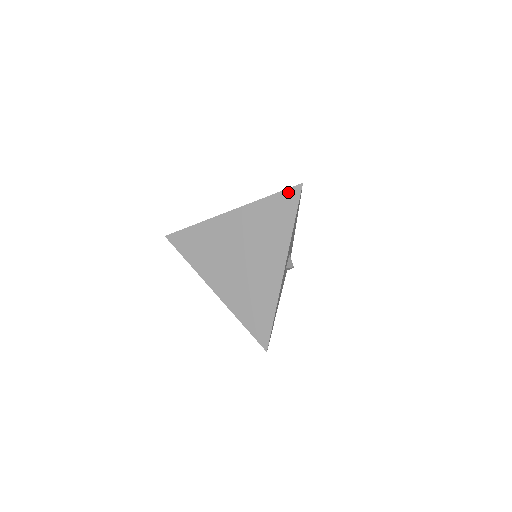
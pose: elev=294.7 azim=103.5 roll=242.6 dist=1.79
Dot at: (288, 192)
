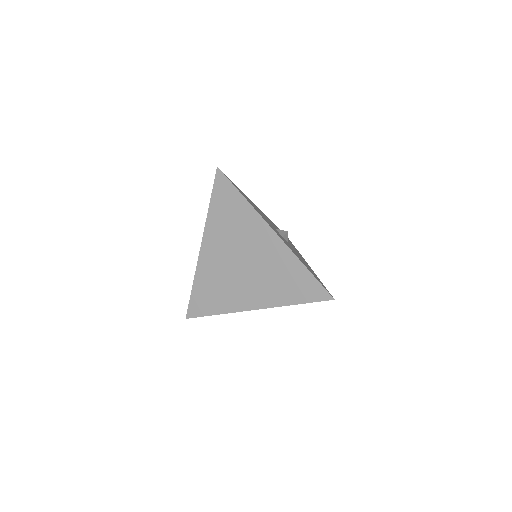
Dot at: (216, 184)
